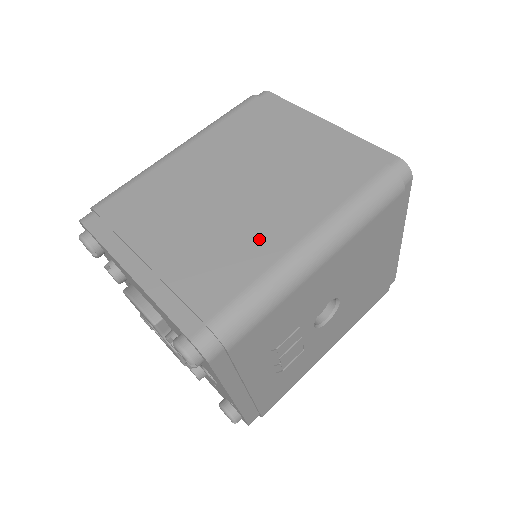
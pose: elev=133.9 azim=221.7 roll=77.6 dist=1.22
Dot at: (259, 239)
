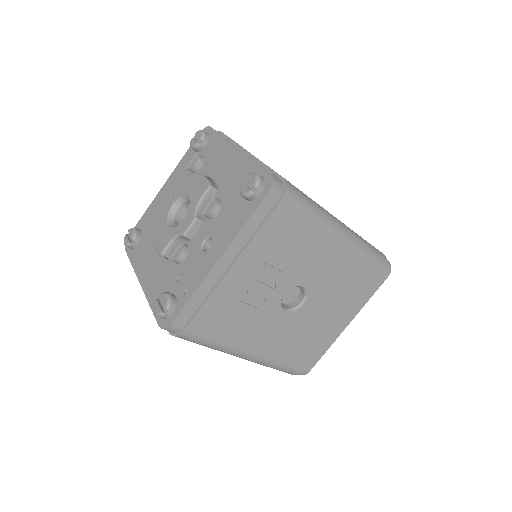
Dot at: occluded
